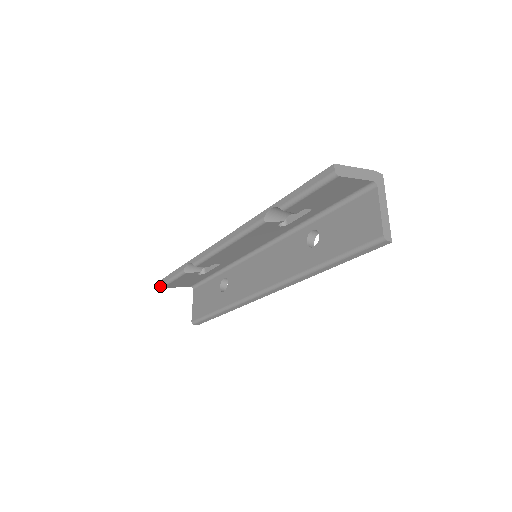
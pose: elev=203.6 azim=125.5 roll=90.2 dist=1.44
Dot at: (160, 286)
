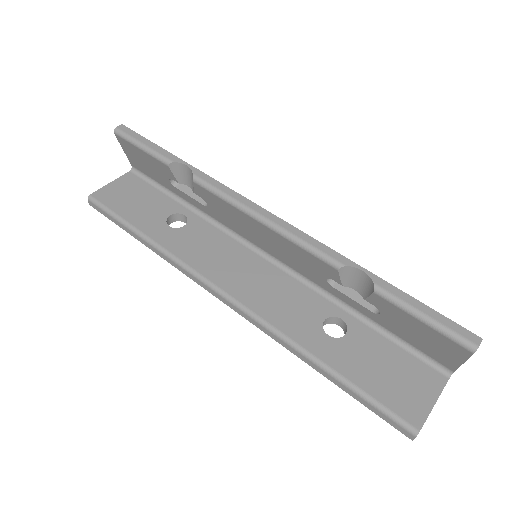
Dot at: (116, 129)
